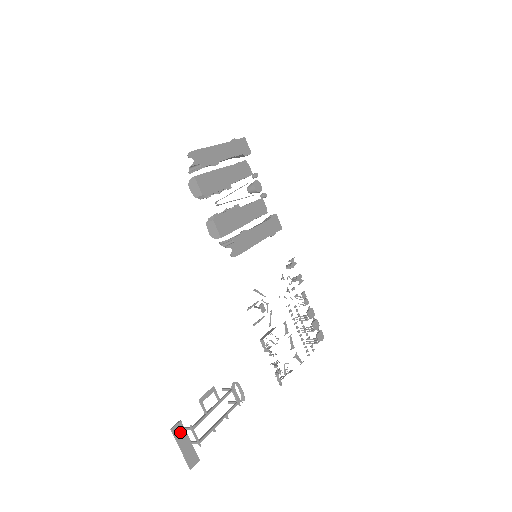
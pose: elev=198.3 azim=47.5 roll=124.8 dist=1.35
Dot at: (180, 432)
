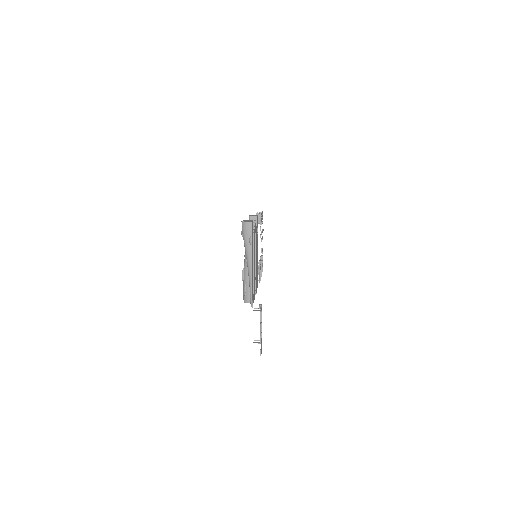
Dot at: (261, 351)
